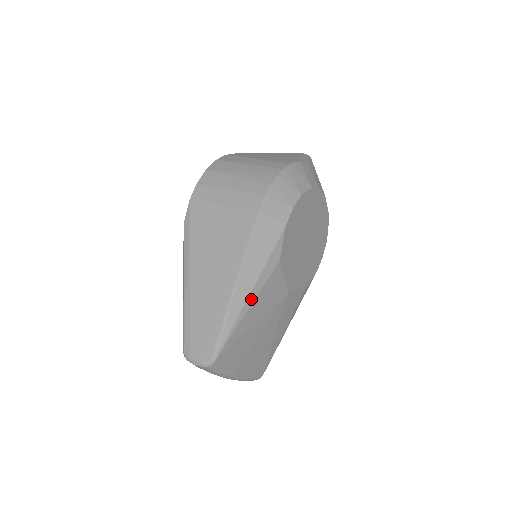
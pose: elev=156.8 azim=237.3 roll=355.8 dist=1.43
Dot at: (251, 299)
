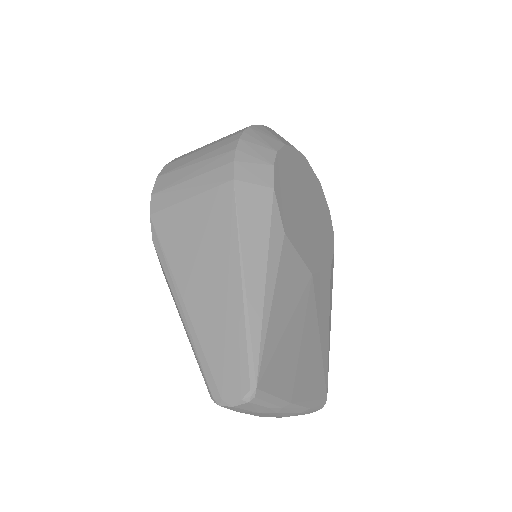
Dot at: (269, 291)
